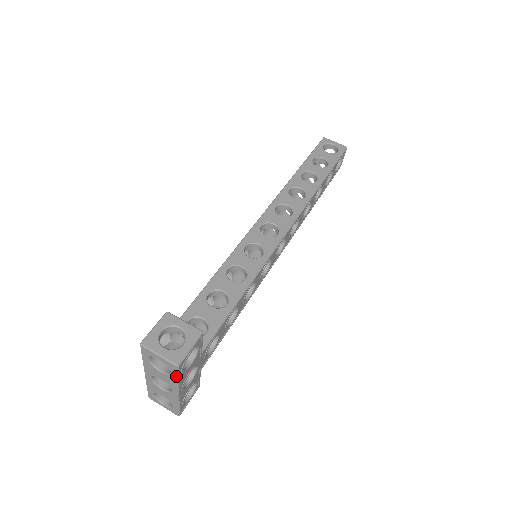
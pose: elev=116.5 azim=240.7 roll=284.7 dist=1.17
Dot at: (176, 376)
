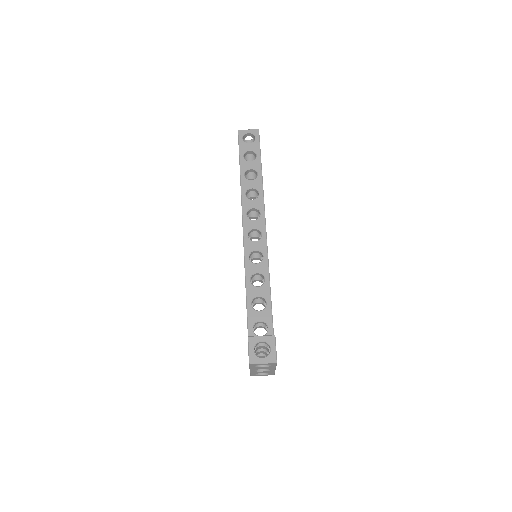
Dot at: (275, 365)
